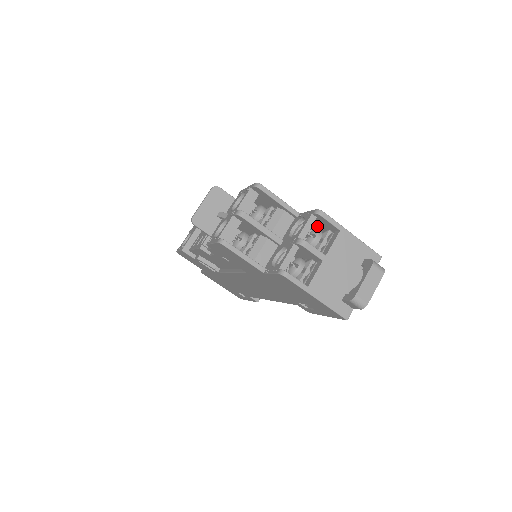
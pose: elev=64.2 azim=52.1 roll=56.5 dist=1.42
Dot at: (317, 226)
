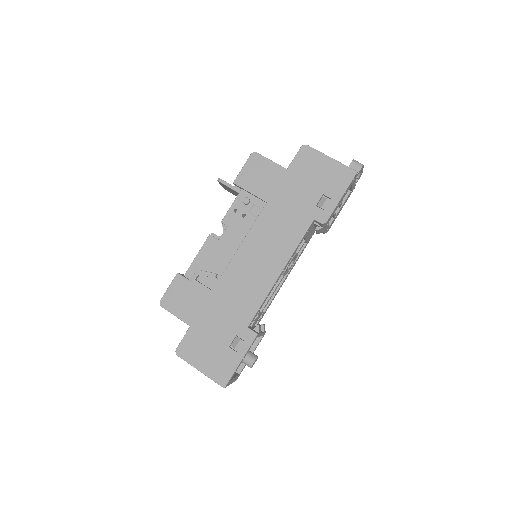
Dot at: occluded
